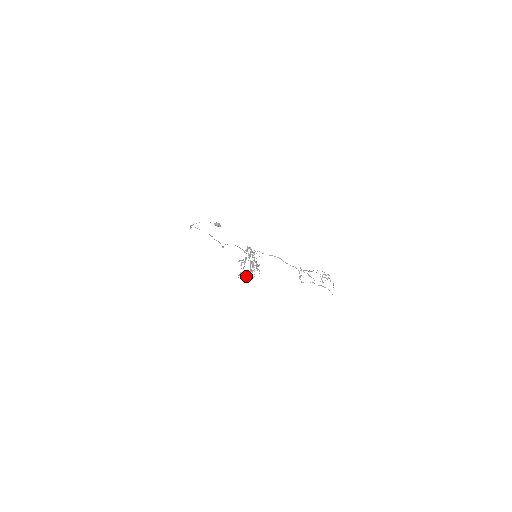
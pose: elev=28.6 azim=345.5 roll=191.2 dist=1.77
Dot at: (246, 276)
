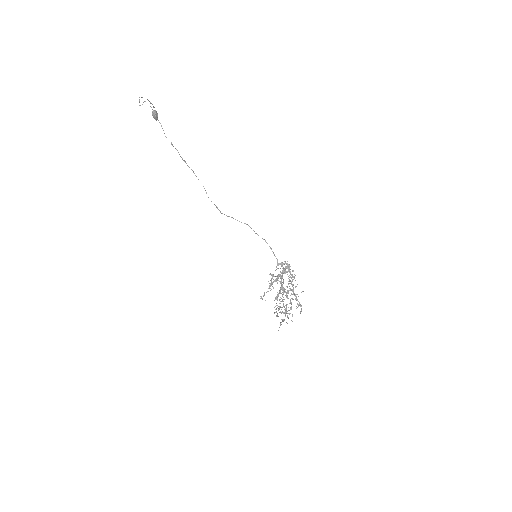
Dot at: occluded
